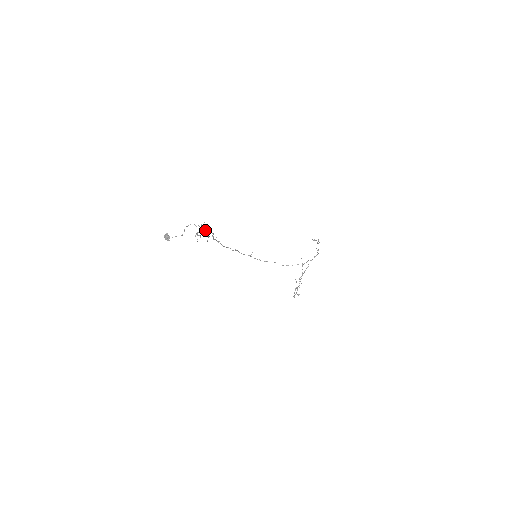
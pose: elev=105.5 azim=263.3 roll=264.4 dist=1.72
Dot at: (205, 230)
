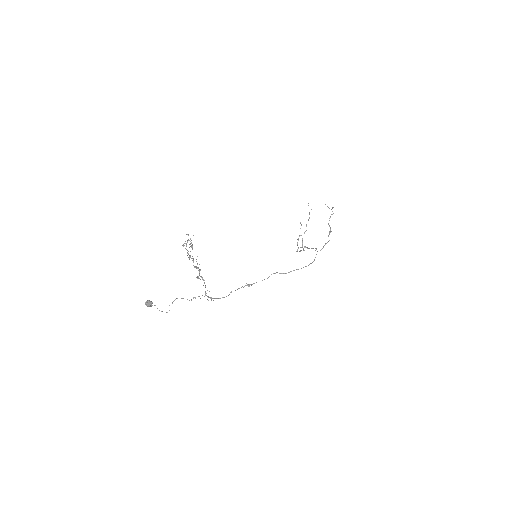
Dot at: (195, 298)
